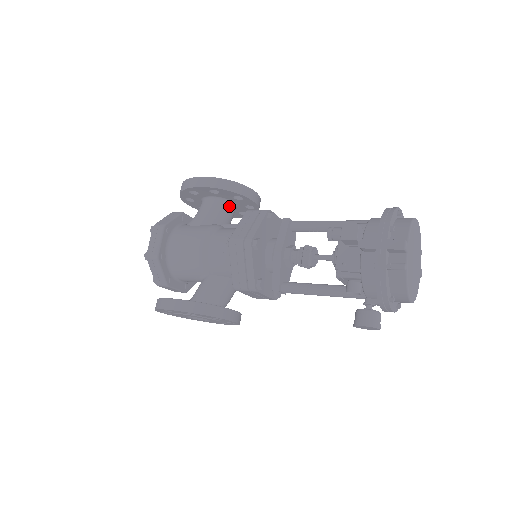
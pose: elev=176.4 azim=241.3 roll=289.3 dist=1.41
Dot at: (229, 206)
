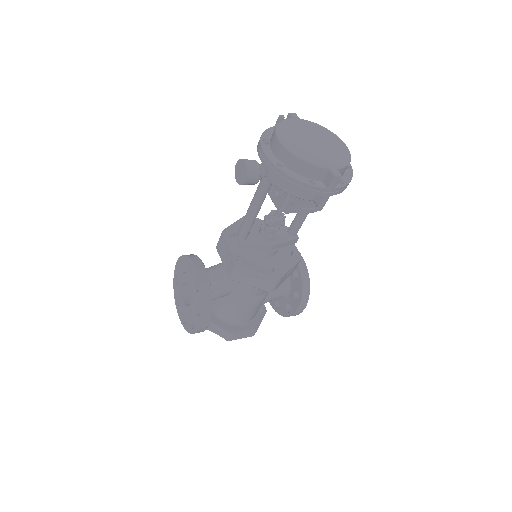
Dot at: occluded
